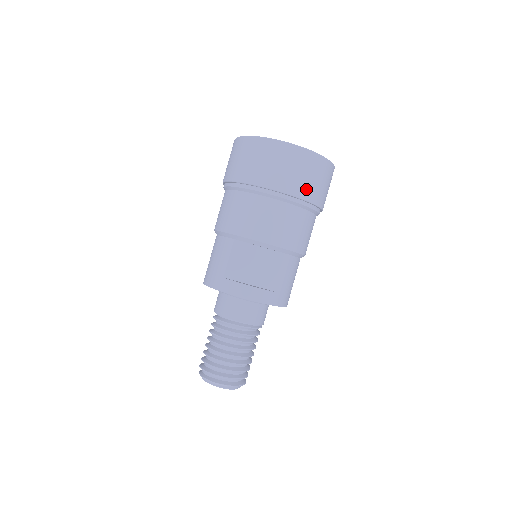
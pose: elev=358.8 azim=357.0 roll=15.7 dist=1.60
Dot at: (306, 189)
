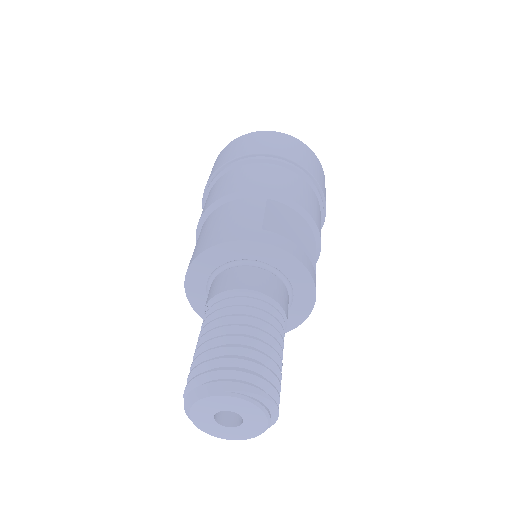
Dot at: (324, 192)
